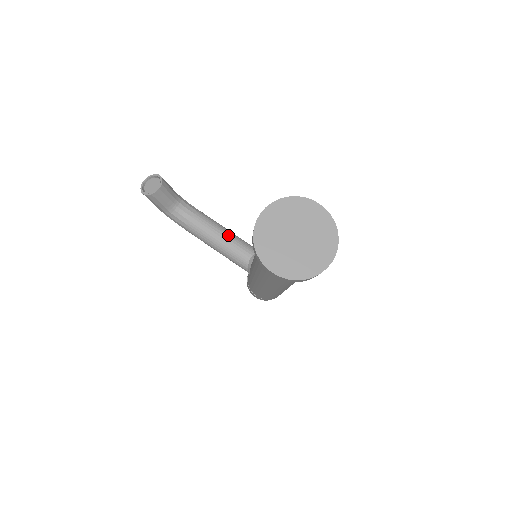
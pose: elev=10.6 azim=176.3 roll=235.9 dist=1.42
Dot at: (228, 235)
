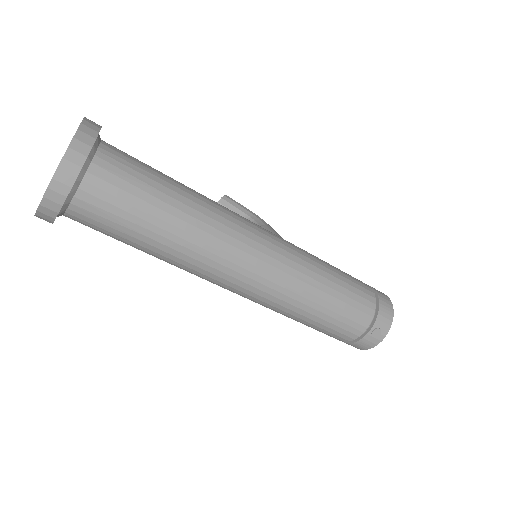
Dot at: occluded
